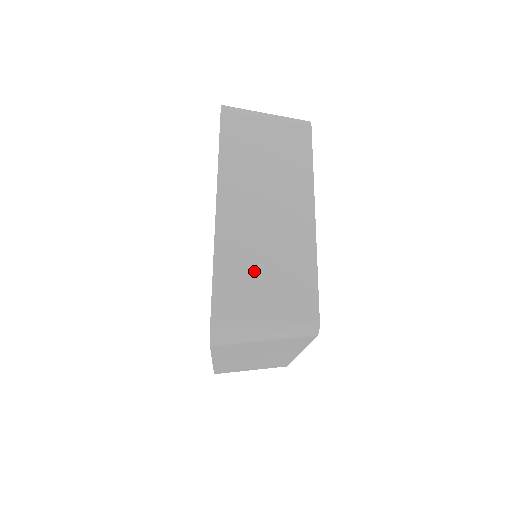
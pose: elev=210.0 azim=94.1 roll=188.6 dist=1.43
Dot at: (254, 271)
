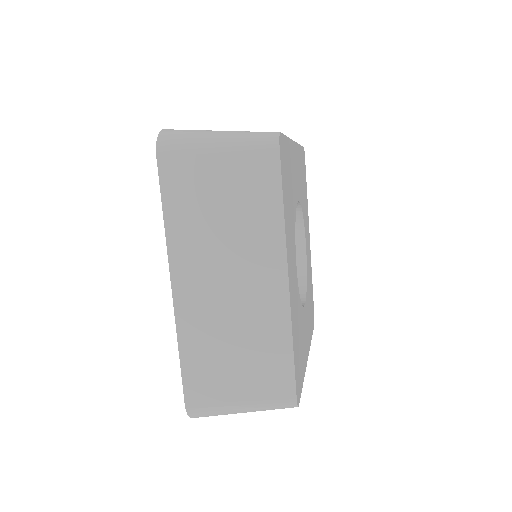
Dot at: (222, 357)
